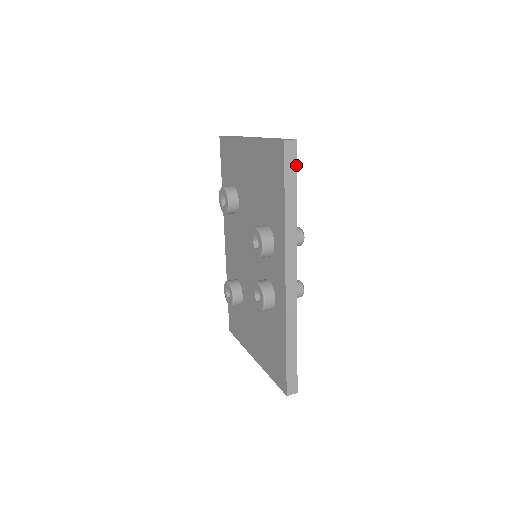
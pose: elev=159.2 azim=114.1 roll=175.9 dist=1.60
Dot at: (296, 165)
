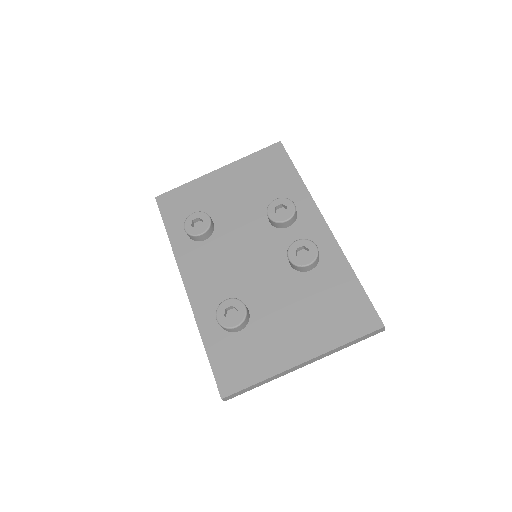
Dot at: occluded
